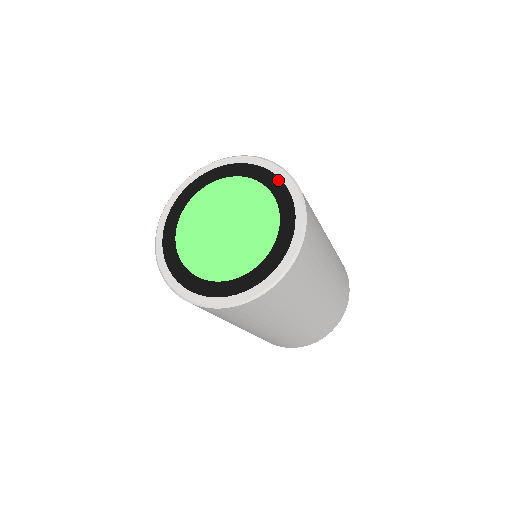
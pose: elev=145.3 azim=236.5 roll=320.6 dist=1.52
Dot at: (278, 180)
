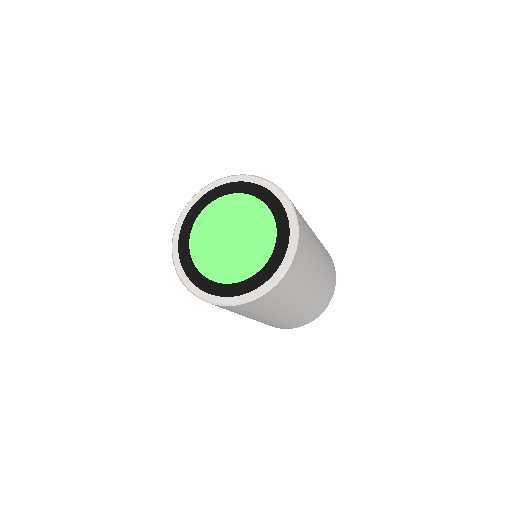
Dot at: (268, 192)
